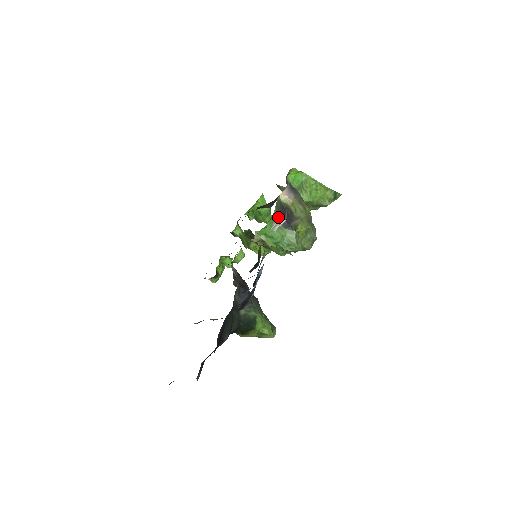
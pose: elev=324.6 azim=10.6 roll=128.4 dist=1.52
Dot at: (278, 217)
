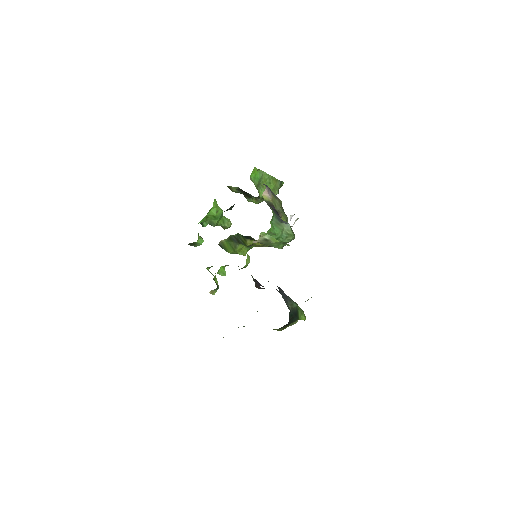
Dot at: (275, 215)
